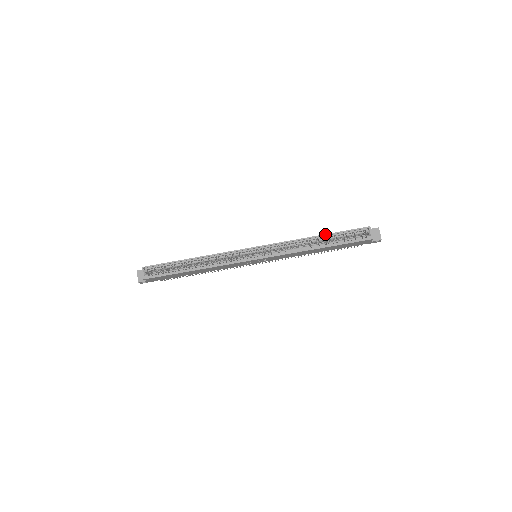
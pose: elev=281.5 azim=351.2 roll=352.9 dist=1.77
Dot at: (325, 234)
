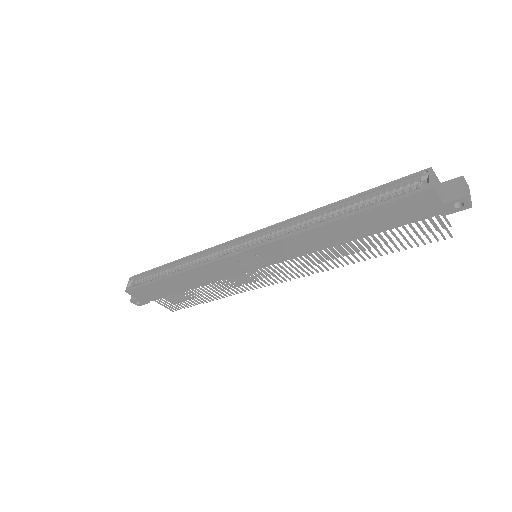
Dot at: occluded
